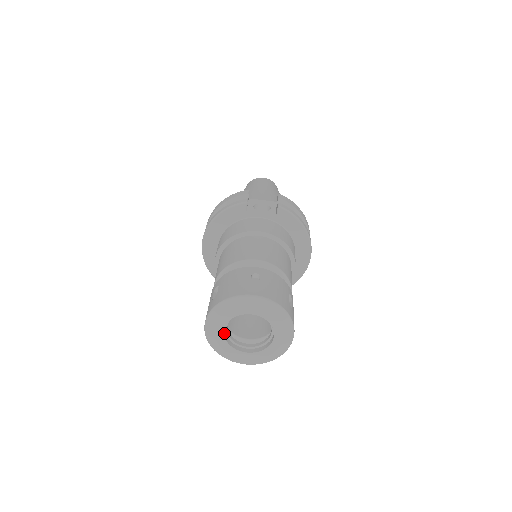
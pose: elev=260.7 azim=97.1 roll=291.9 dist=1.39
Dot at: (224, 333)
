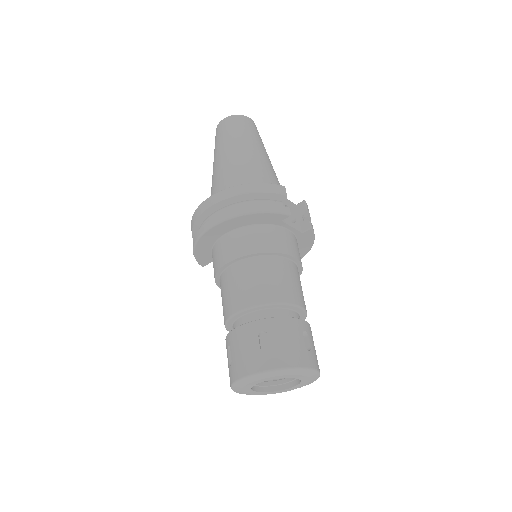
Dot at: (256, 382)
